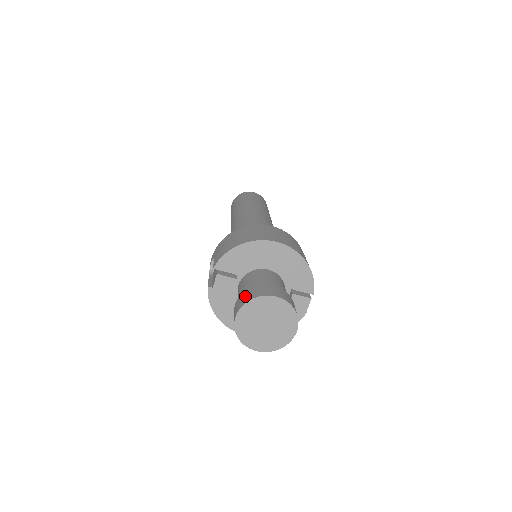
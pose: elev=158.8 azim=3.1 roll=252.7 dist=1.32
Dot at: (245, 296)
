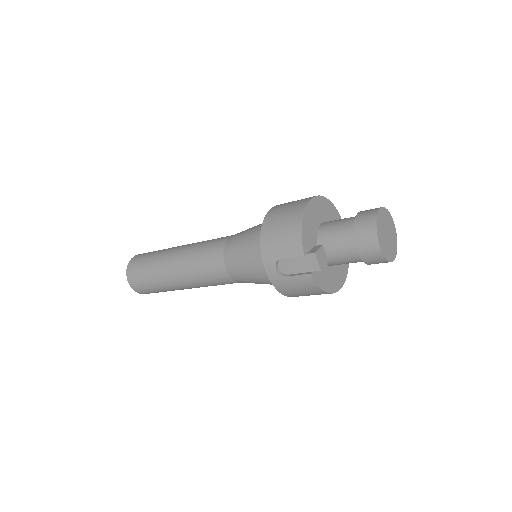
Dot at: (365, 231)
